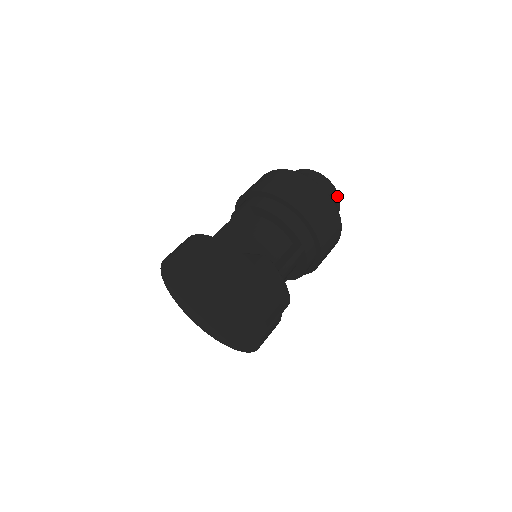
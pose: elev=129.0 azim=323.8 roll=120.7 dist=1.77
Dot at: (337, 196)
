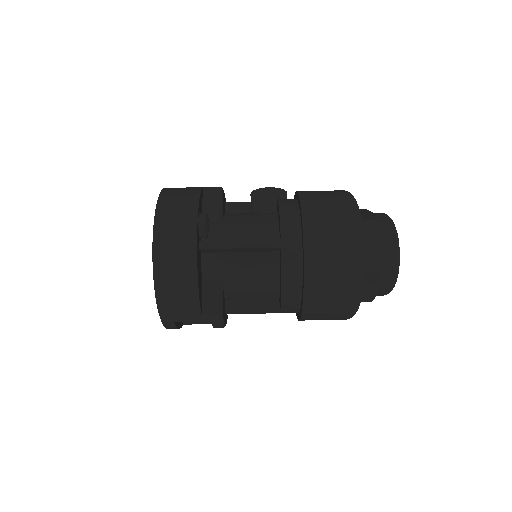
Dot at: (383, 295)
